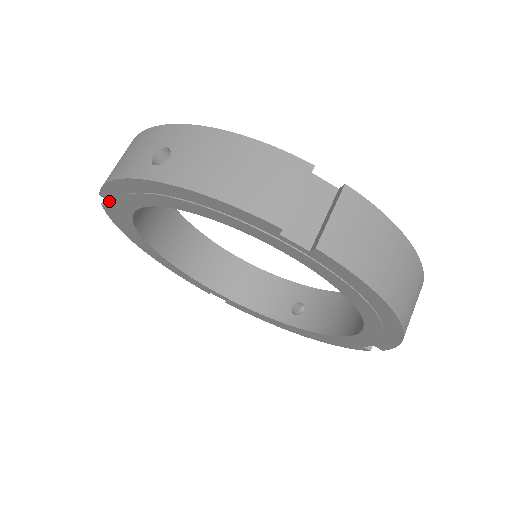
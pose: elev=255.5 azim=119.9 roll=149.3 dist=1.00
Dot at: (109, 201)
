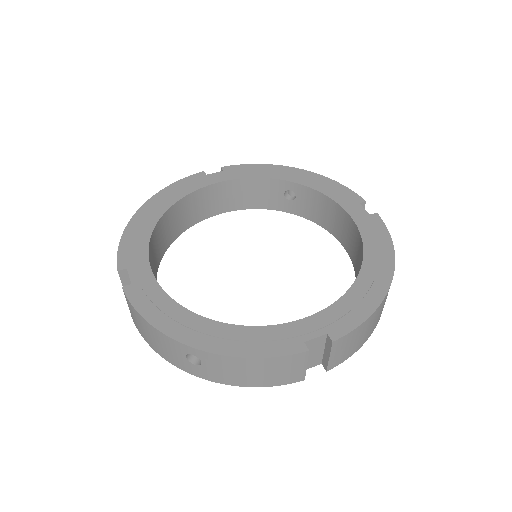
Dot at: (222, 171)
